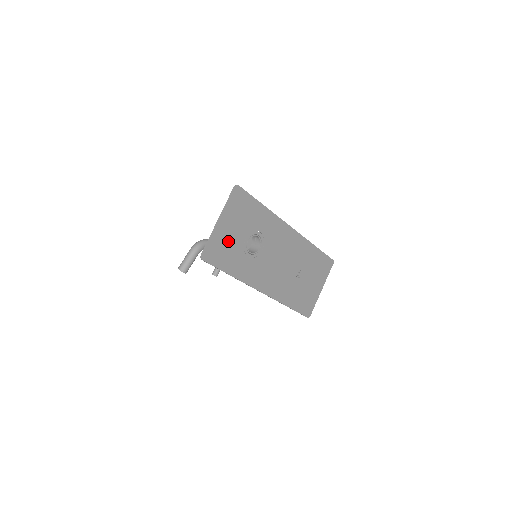
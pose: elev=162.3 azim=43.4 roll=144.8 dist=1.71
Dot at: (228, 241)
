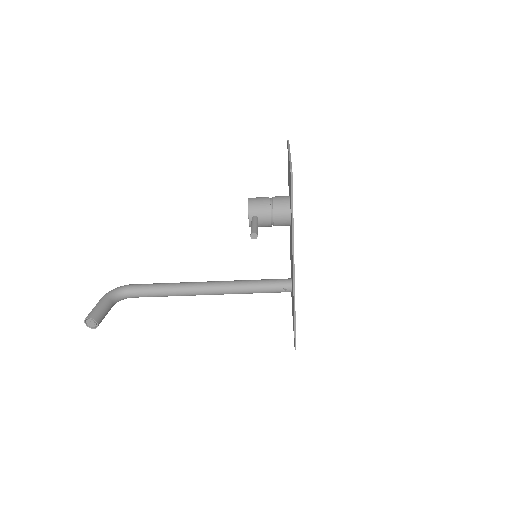
Dot at: occluded
